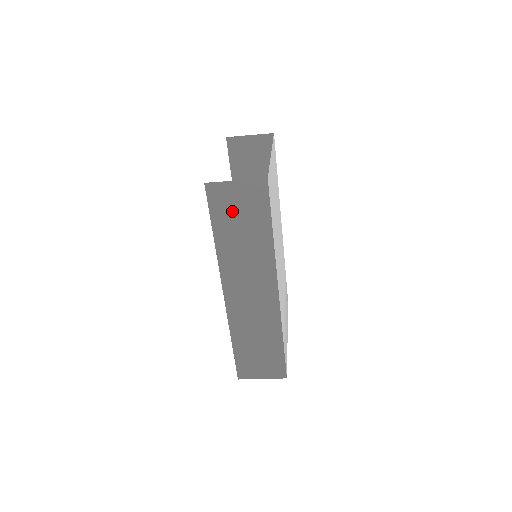
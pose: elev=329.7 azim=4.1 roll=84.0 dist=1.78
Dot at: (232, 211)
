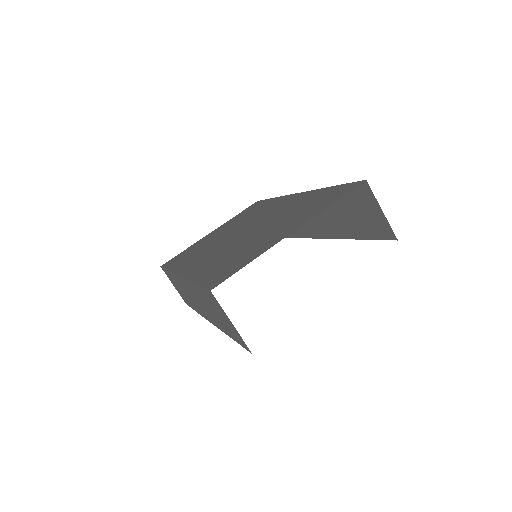
Dot at: (216, 309)
